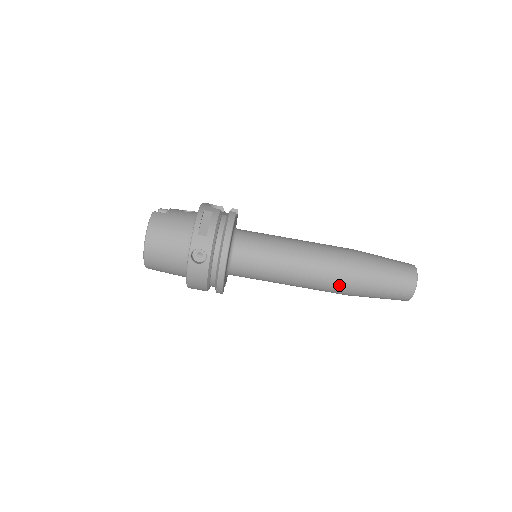
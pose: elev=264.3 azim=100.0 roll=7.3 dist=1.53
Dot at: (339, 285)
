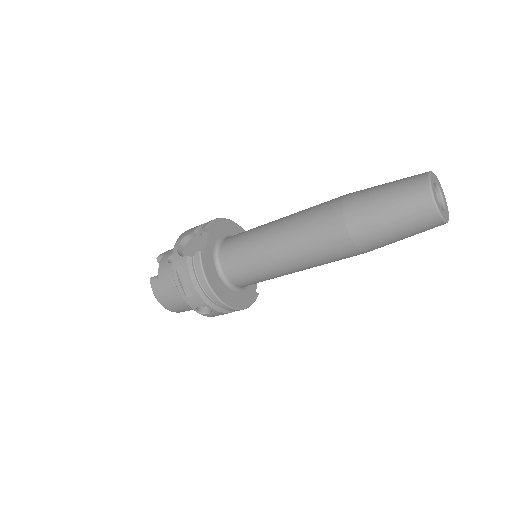
Dot at: (347, 257)
